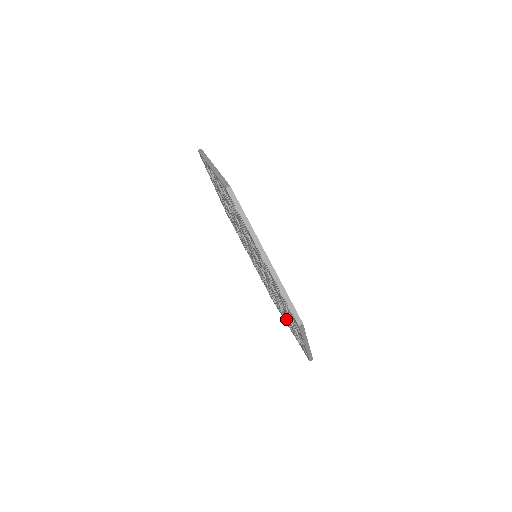
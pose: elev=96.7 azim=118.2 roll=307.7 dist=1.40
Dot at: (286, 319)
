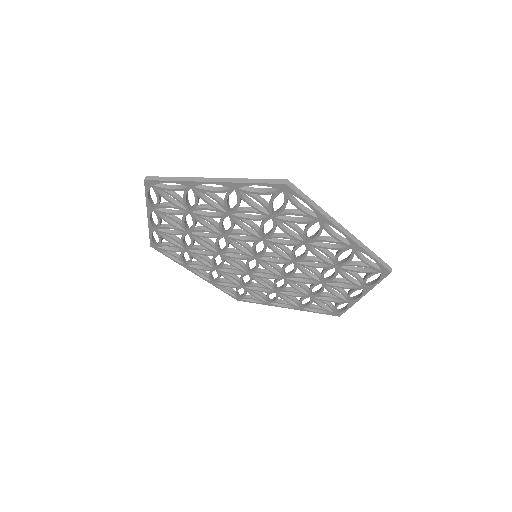
Dot at: (342, 282)
